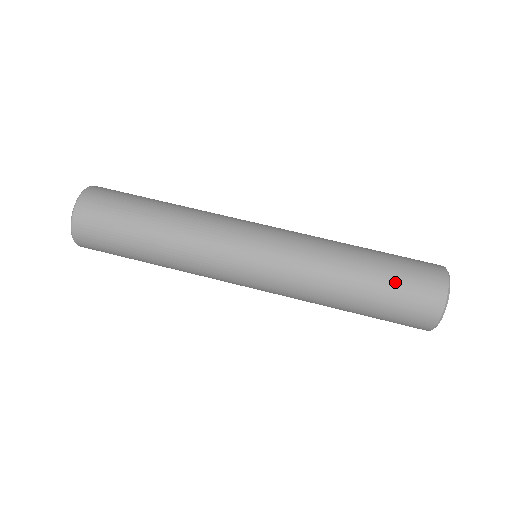
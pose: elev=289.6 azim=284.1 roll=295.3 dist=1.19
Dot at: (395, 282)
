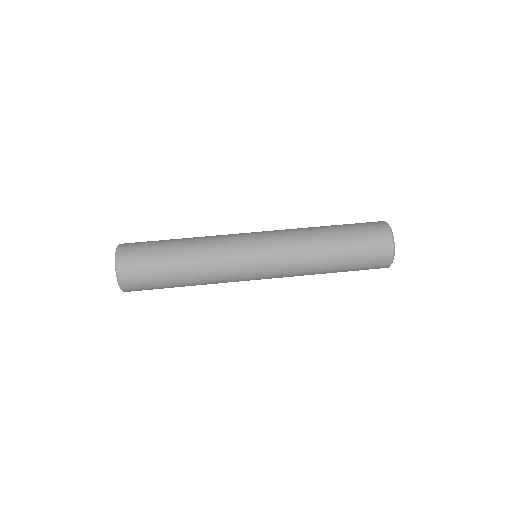
Dot at: (357, 243)
